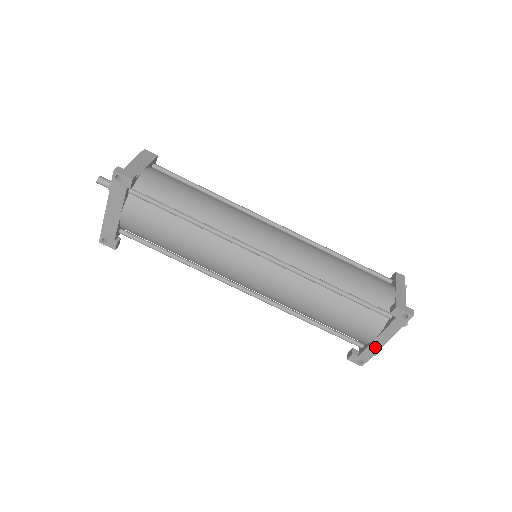
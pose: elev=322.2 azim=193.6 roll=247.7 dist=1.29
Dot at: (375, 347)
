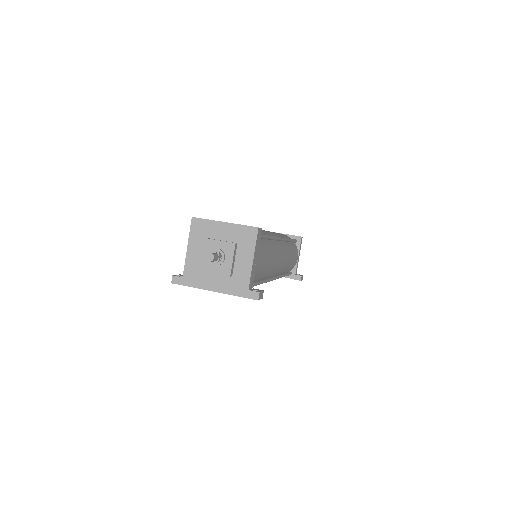
Dot at: occluded
